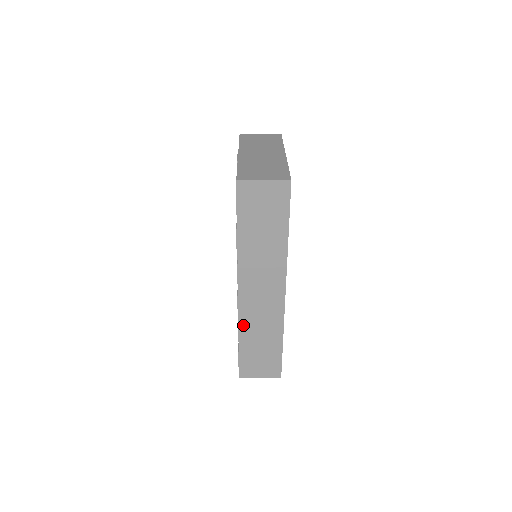
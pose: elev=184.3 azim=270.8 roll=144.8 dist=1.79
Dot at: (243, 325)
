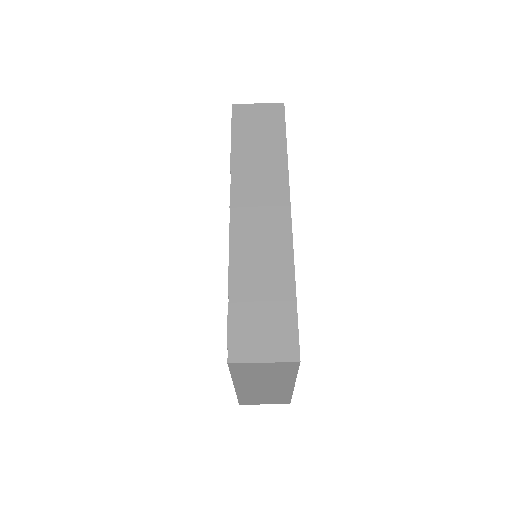
Dot at: (236, 259)
